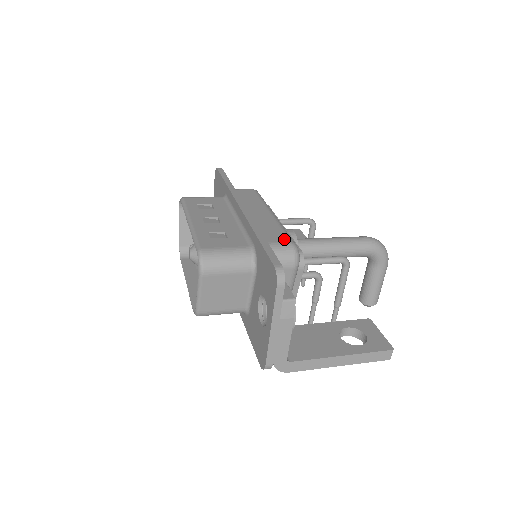
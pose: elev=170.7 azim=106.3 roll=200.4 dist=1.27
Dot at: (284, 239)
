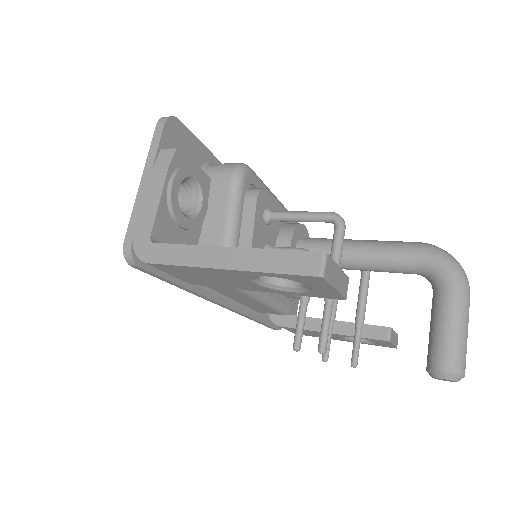
Dot at: occluded
